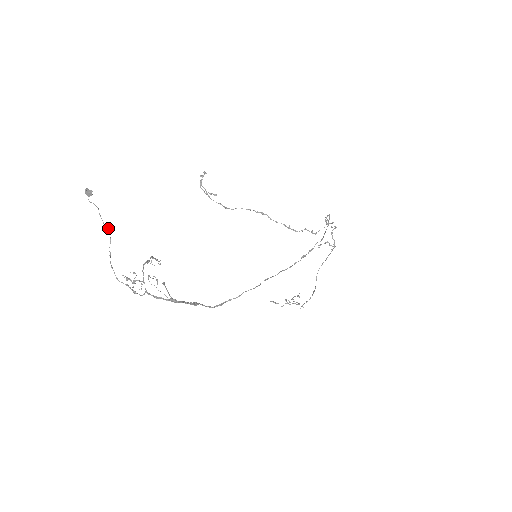
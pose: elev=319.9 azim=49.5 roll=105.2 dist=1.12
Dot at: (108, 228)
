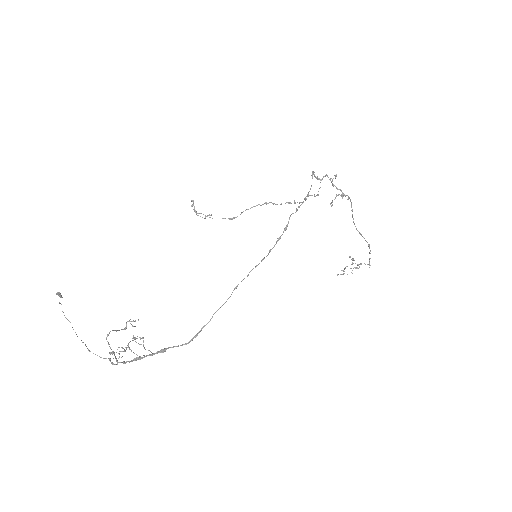
Dot at: occluded
